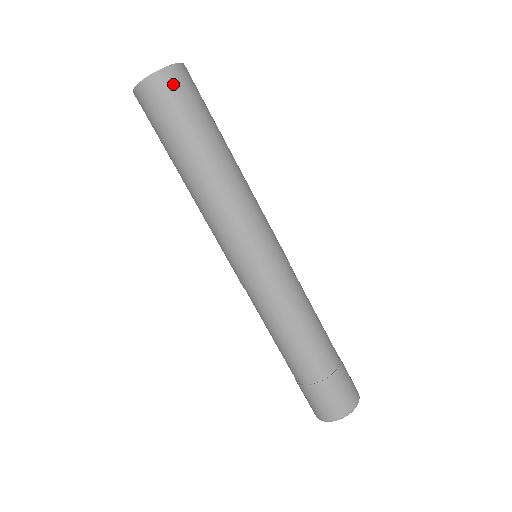
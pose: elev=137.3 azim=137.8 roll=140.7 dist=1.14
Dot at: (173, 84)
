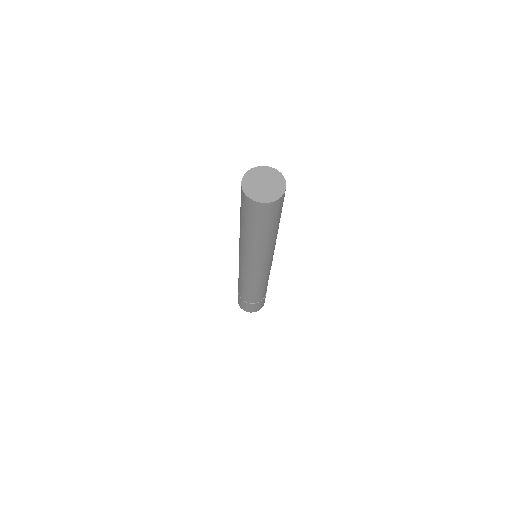
Dot at: (269, 210)
